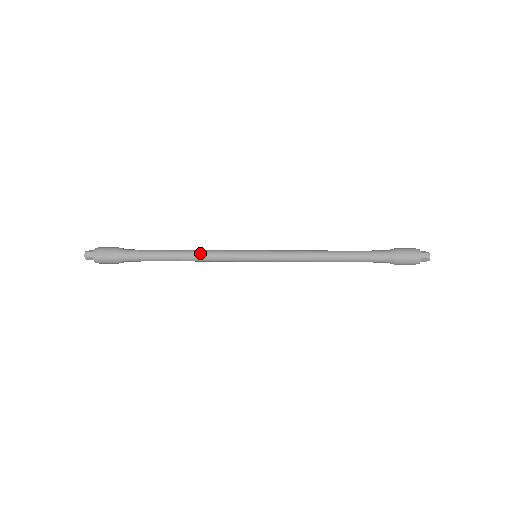
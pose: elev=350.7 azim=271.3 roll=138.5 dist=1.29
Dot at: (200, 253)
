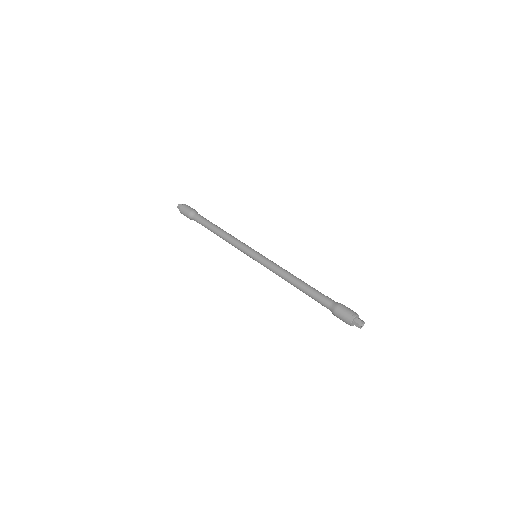
Dot at: (228, 235)
